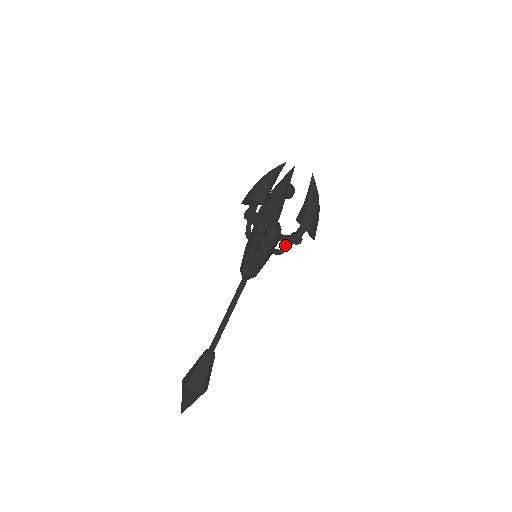
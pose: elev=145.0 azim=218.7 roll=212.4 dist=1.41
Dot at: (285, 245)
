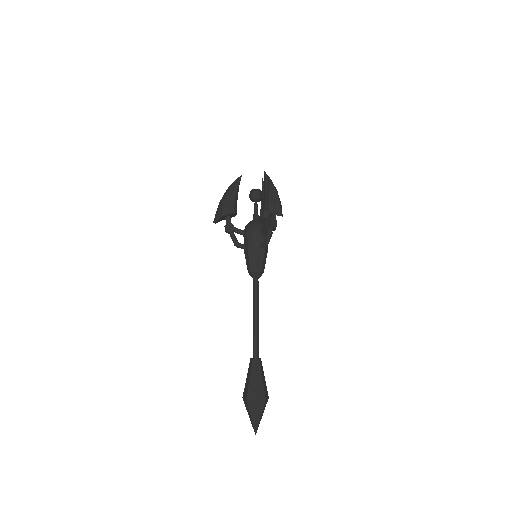
Dot at: occluded
